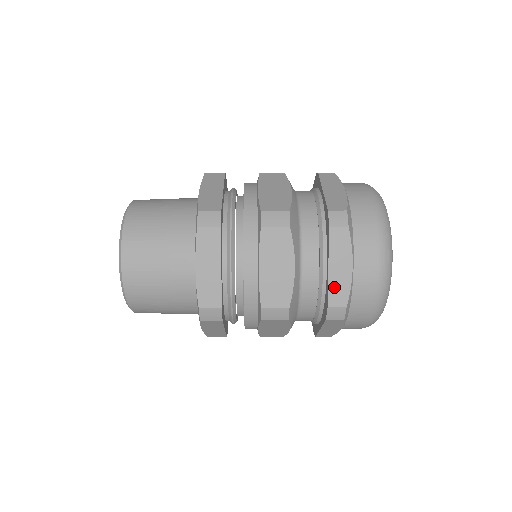
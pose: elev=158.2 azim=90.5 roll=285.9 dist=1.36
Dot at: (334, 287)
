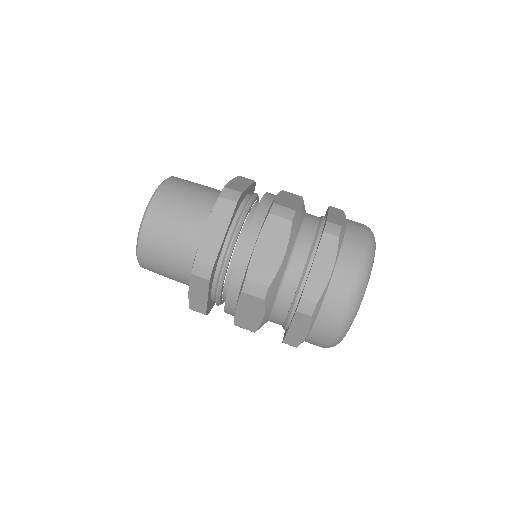
Dot at: occluded
